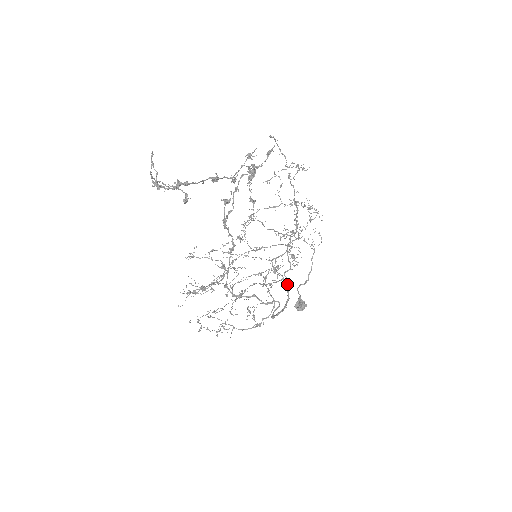
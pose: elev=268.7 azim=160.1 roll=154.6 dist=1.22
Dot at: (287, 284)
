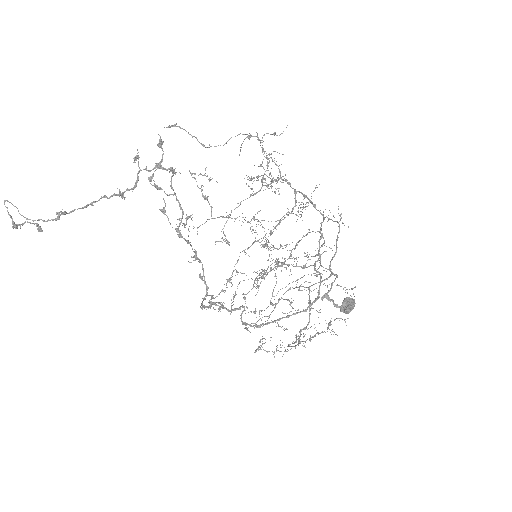
Dot at: occluded
